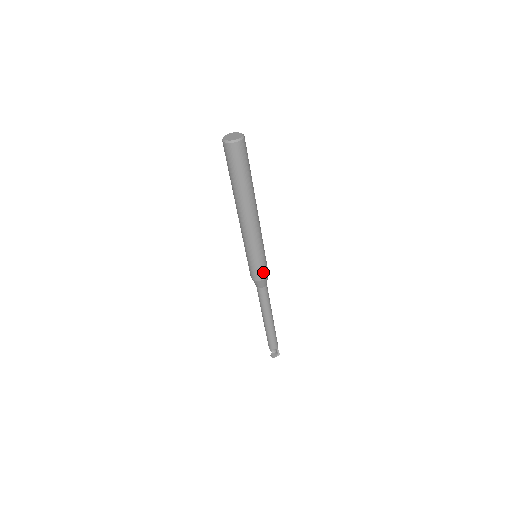
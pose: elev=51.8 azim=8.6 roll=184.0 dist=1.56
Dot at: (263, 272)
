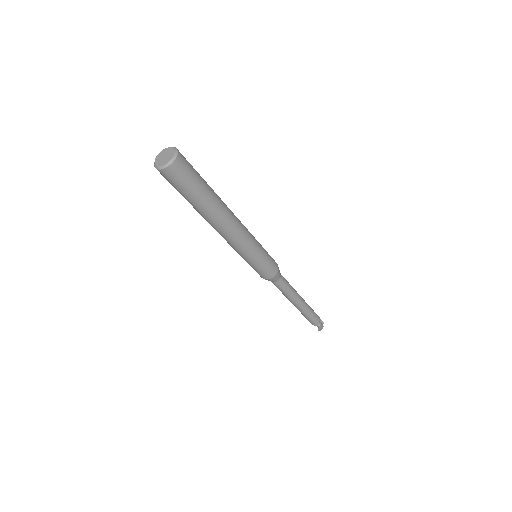
Dot at: (273, 265)
